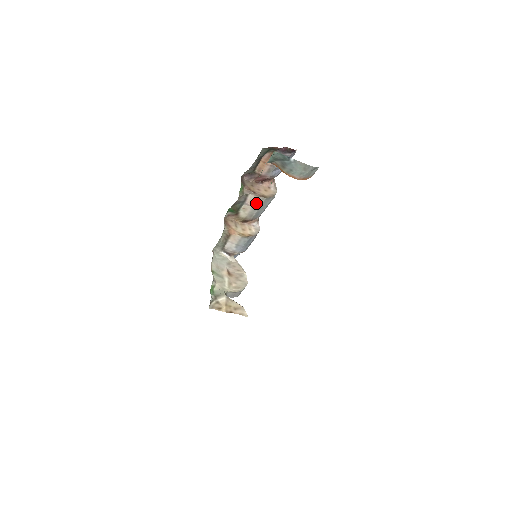
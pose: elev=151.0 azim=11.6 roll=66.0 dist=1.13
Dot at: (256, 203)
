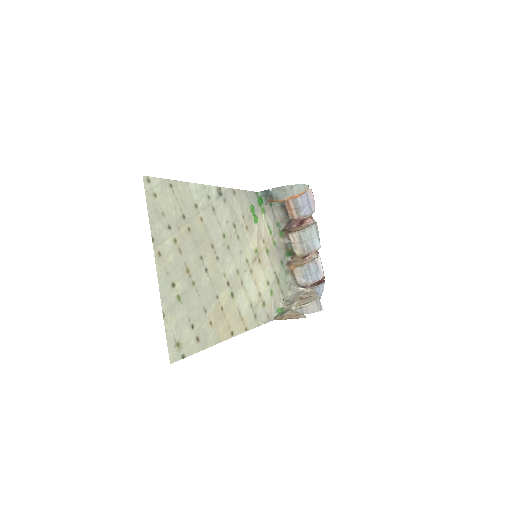
Dot at: (298, 239)
